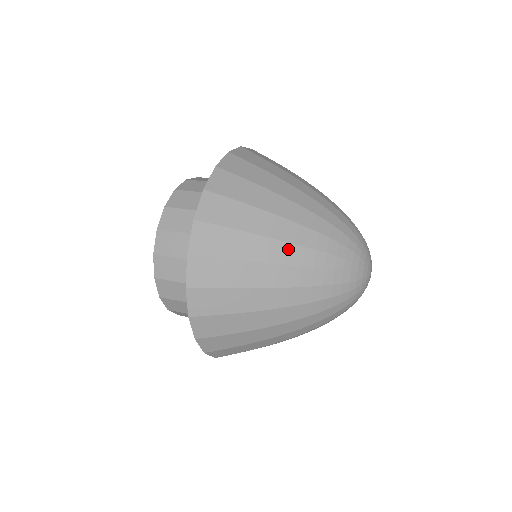
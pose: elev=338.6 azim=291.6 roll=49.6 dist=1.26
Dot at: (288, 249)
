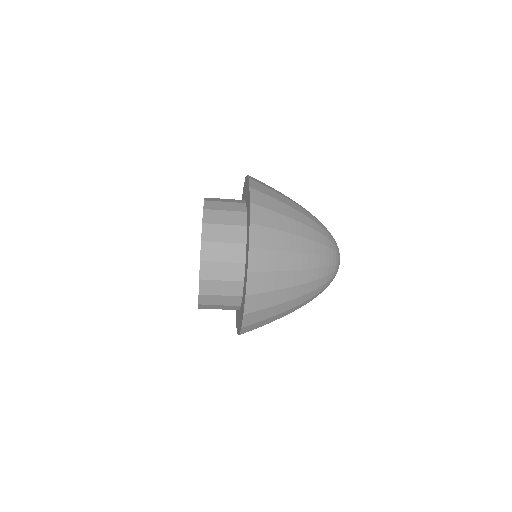
Dot at: (304, 217)
